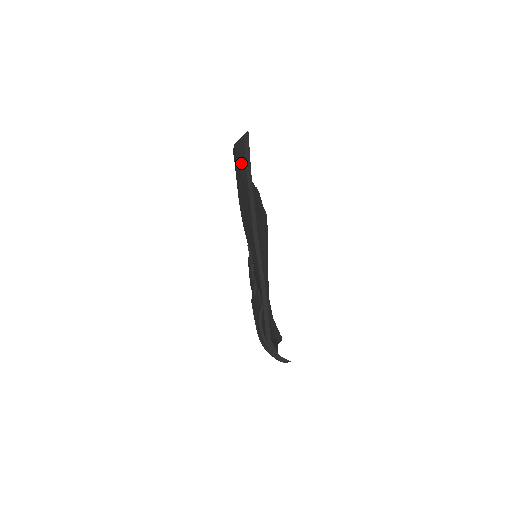
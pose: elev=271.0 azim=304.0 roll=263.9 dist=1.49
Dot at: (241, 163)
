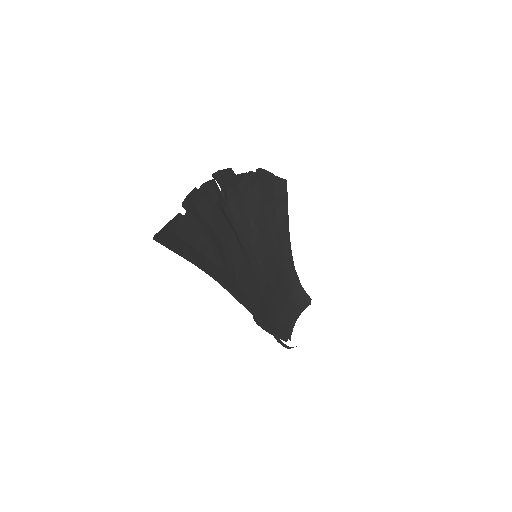
Dot at: occluded
